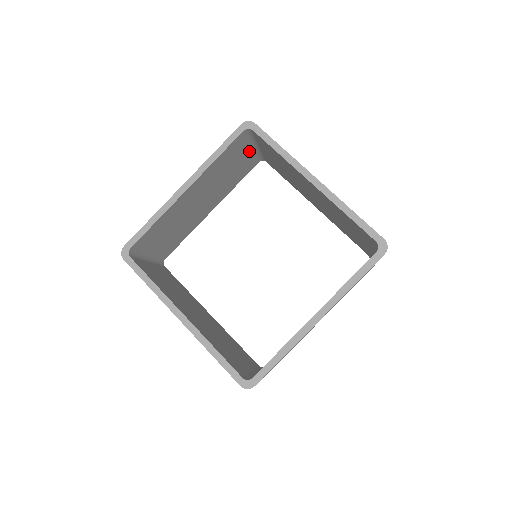
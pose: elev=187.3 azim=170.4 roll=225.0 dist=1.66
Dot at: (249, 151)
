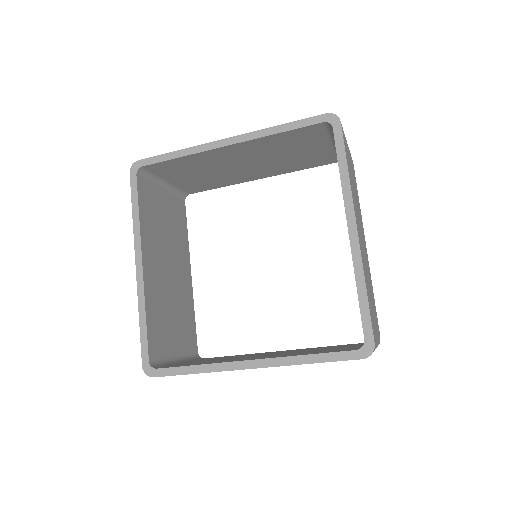
Dot at: (164, 194)
